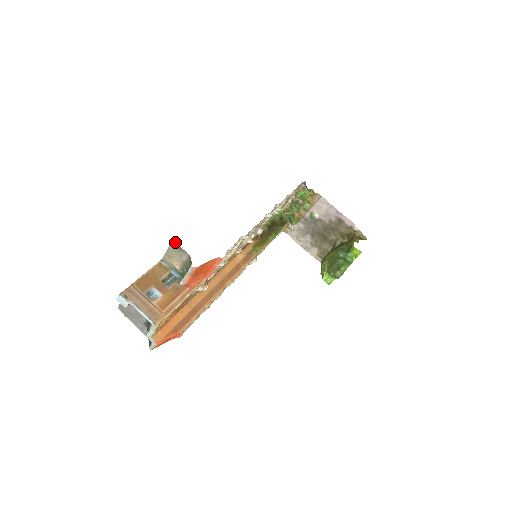
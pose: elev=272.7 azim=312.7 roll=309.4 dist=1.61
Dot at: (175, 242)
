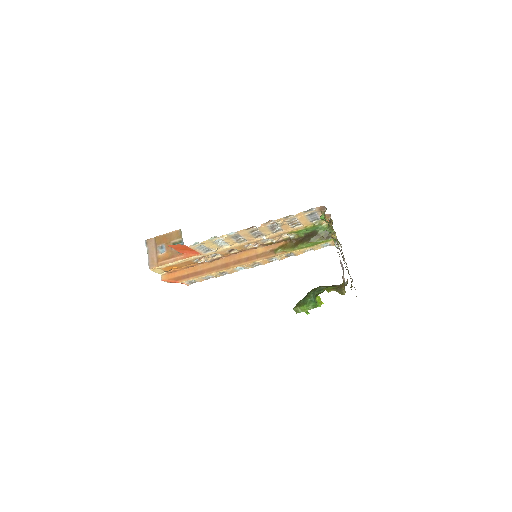
Dot at: occluded
